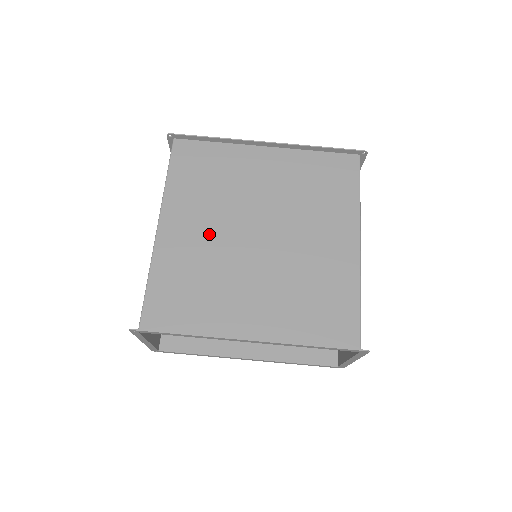
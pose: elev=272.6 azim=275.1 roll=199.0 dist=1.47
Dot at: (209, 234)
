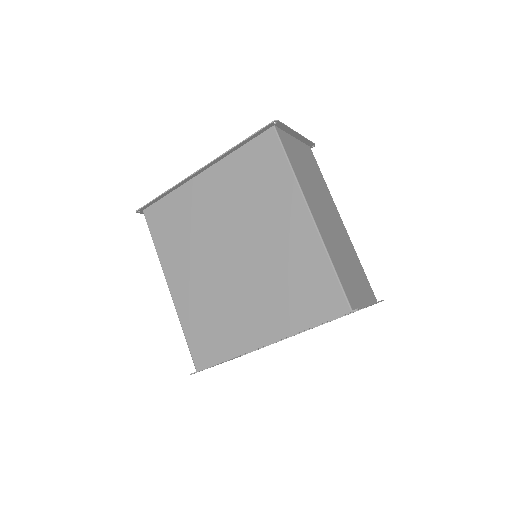
Dot at: (201, 274)
